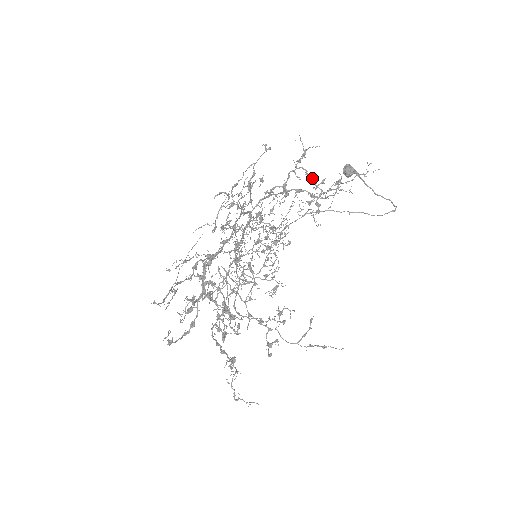
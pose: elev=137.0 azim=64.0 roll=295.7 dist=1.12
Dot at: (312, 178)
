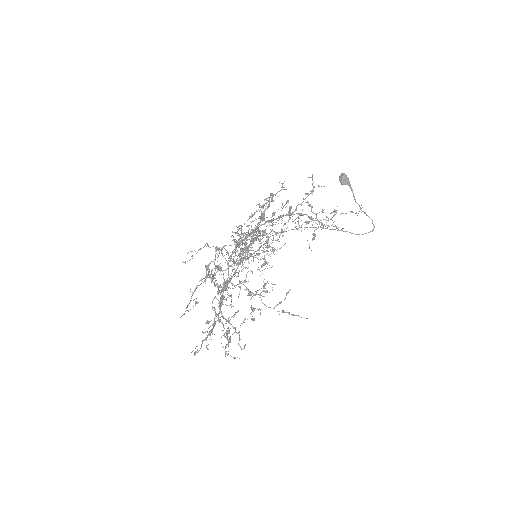
Dot at: occluded
